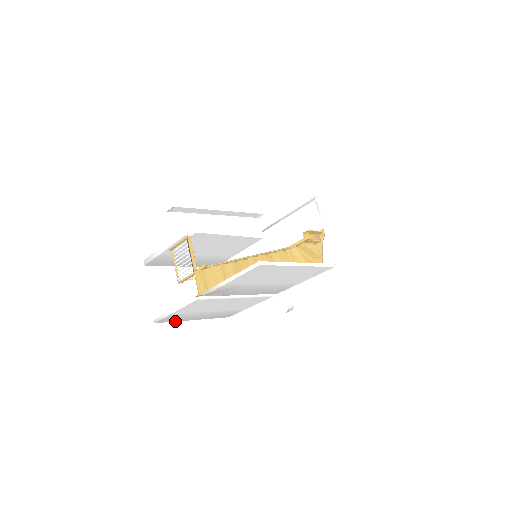
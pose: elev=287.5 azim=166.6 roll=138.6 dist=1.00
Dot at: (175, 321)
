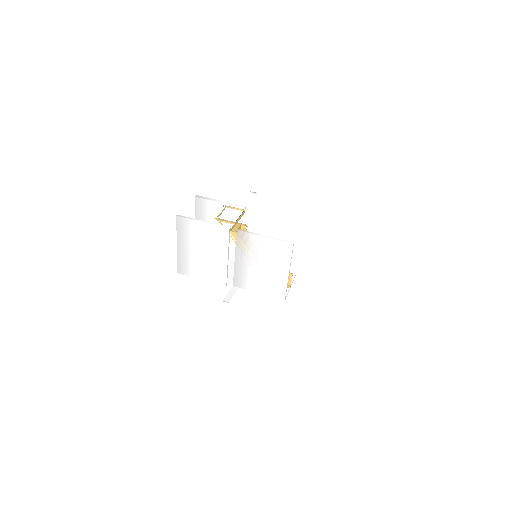
Dot at: (177, 231)
